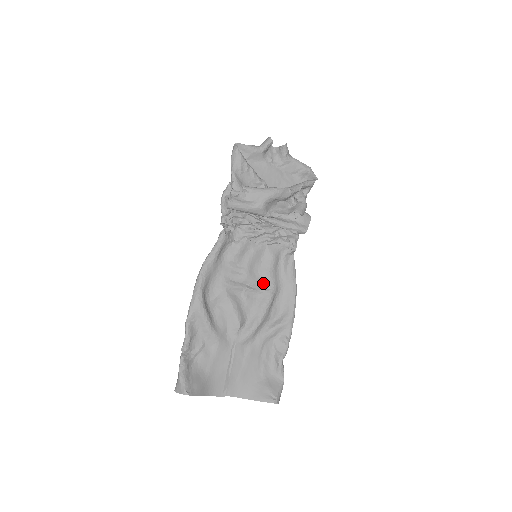
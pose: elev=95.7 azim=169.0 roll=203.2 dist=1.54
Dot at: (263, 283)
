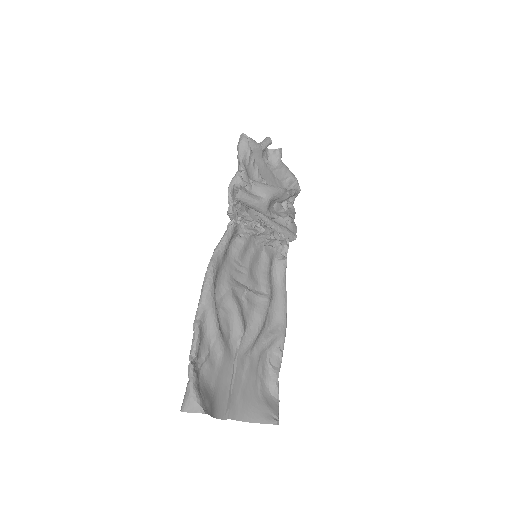
Dot at: (260, 287)
